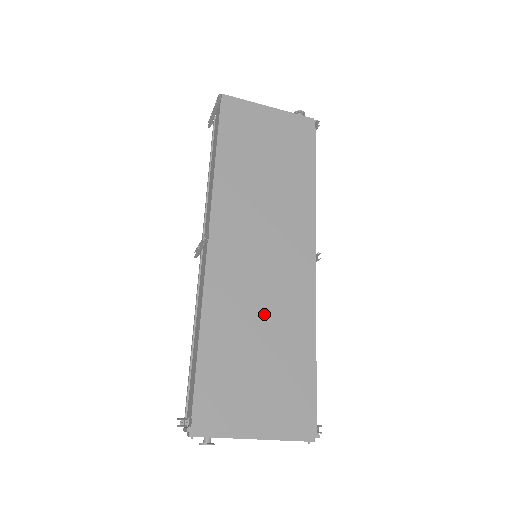
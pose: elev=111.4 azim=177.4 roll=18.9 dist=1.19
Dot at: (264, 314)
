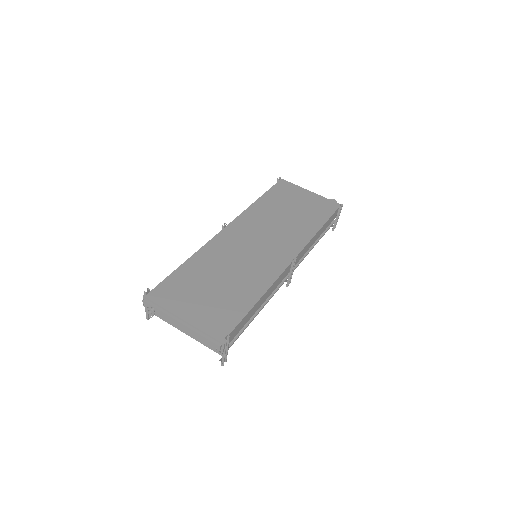
Dot at: (234, 270)
